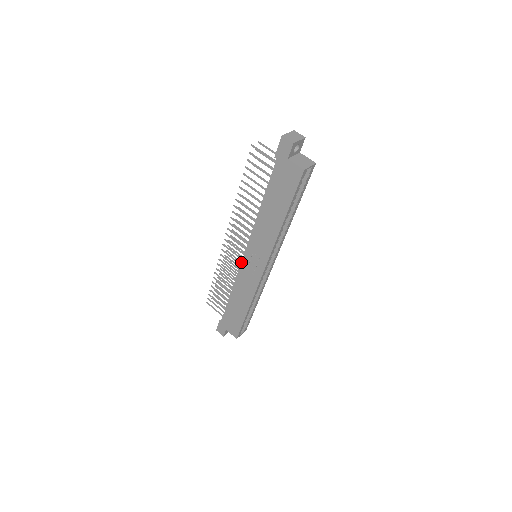
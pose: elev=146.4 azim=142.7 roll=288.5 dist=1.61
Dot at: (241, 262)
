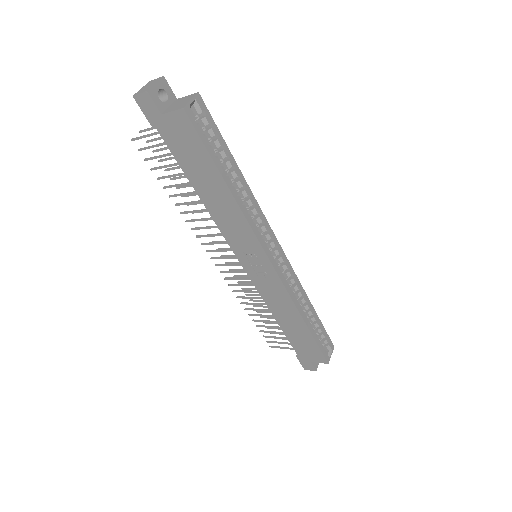
Dot at: occluded
